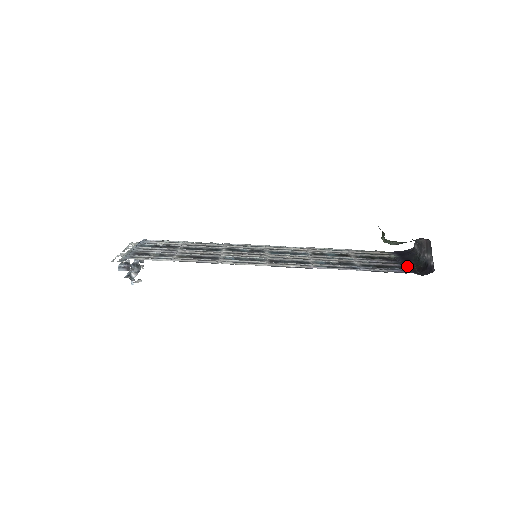
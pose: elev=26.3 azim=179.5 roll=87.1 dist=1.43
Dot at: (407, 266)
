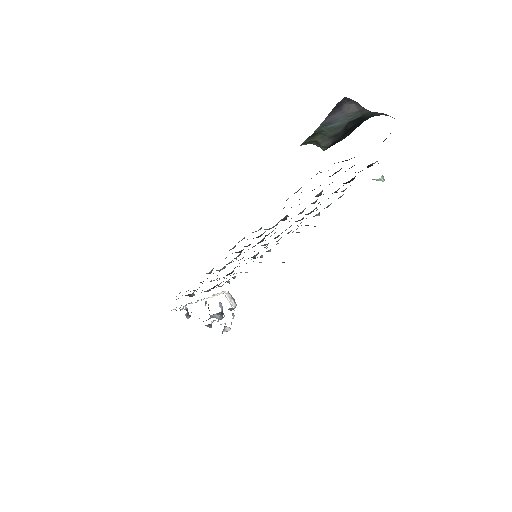
Dot at: occluded
